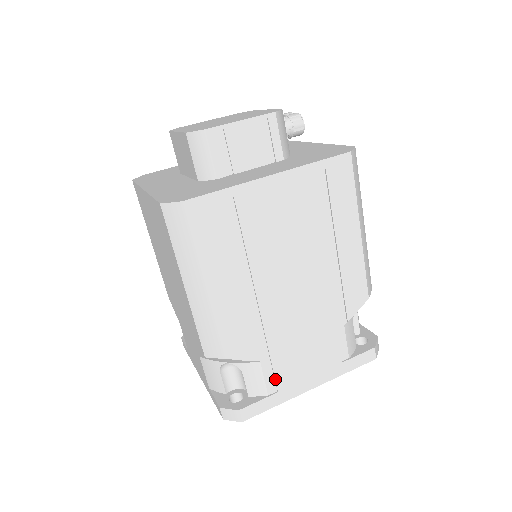
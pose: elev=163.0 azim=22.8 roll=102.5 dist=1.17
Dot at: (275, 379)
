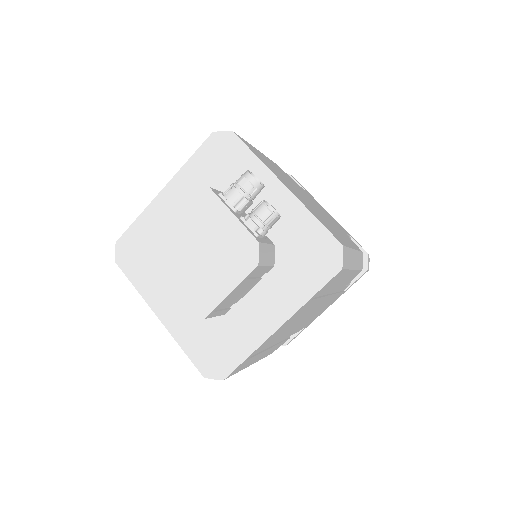
Dot at: occluded
